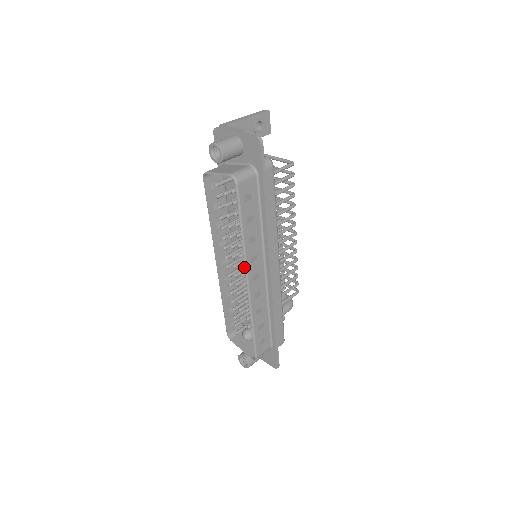
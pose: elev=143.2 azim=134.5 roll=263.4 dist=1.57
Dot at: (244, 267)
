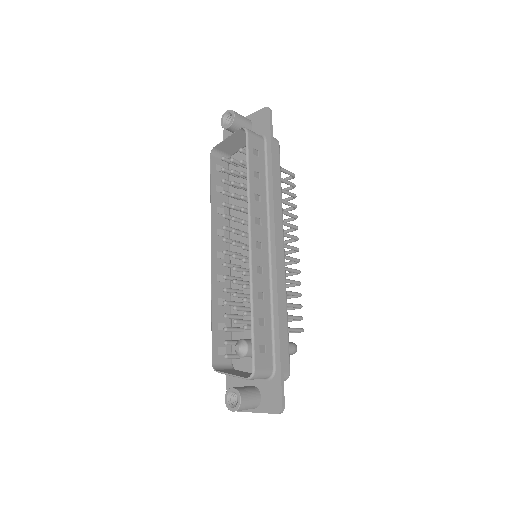
Dot at: (242, 266)
